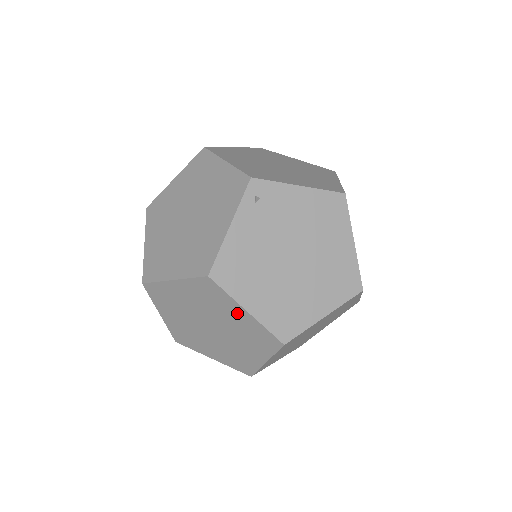
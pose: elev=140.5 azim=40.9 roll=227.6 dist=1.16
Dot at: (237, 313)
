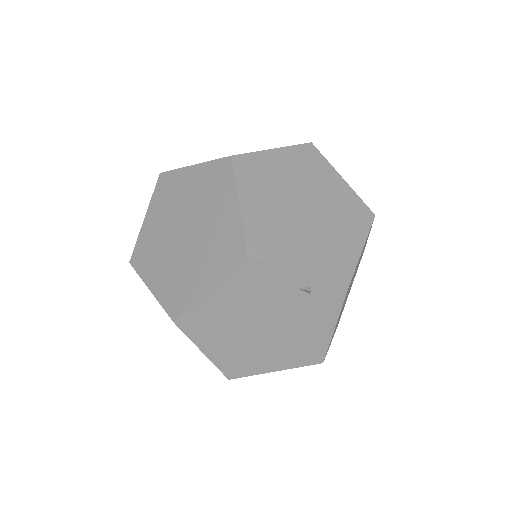
Dot at: (334, 182)
